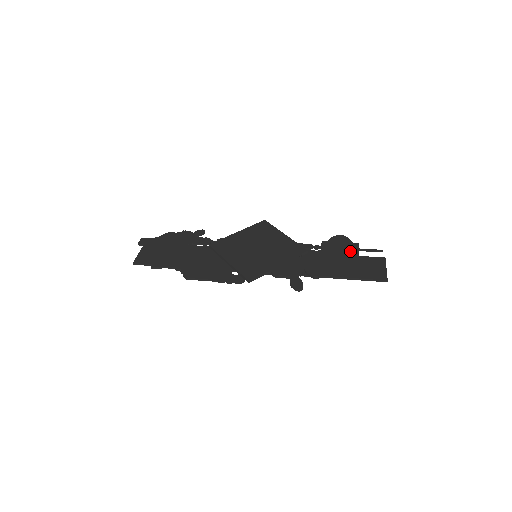
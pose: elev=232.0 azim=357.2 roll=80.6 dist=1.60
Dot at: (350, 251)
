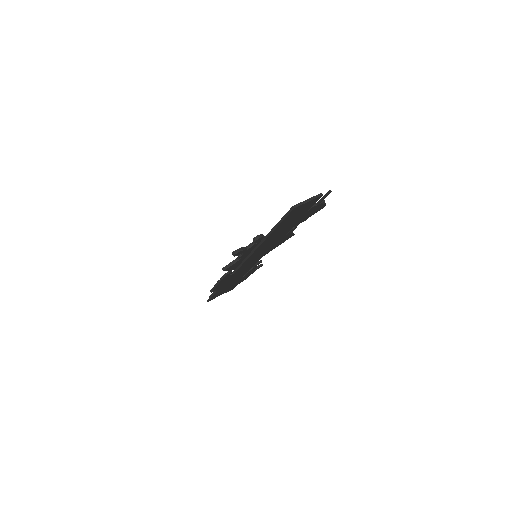
Dot at: occluded
